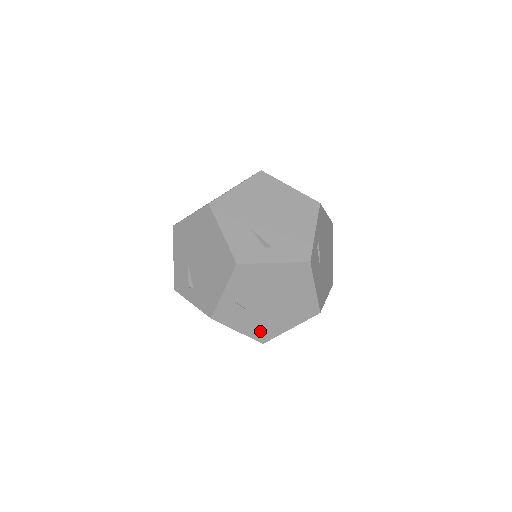
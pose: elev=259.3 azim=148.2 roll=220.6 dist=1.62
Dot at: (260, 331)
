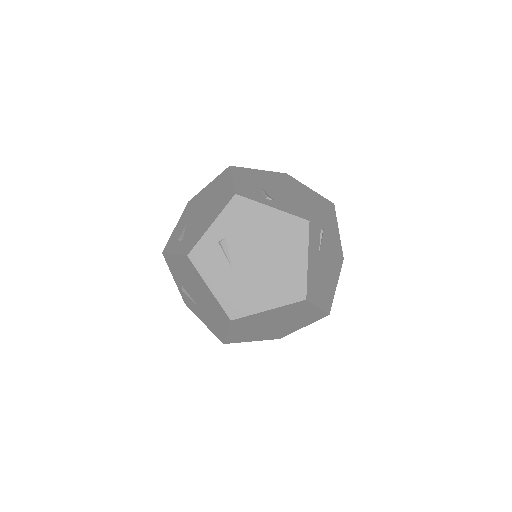
Dot at: (233, 298)
